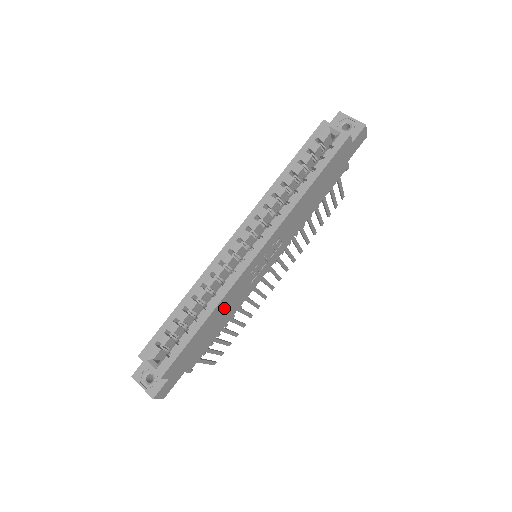
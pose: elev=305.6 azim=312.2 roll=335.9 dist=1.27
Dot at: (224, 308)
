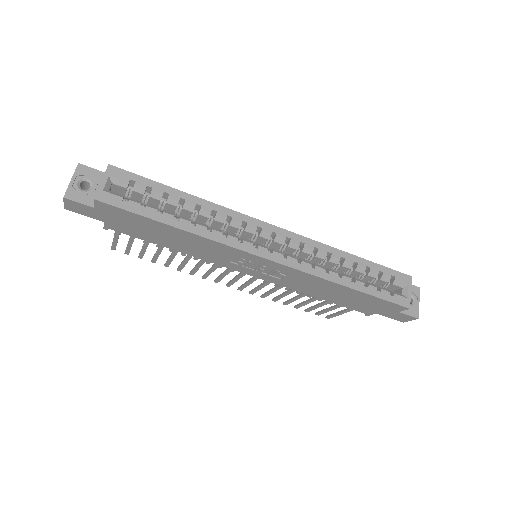
Dot at: (196, 243)
